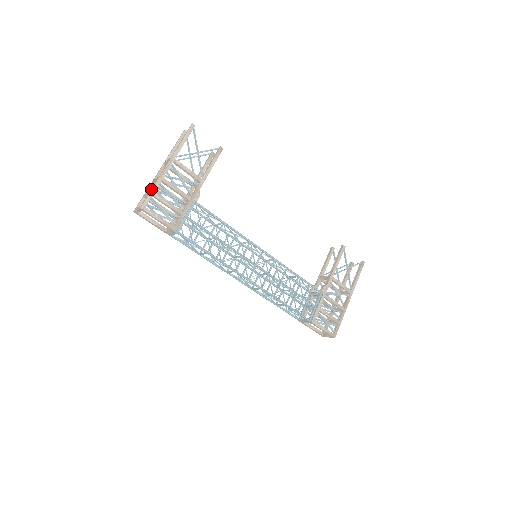
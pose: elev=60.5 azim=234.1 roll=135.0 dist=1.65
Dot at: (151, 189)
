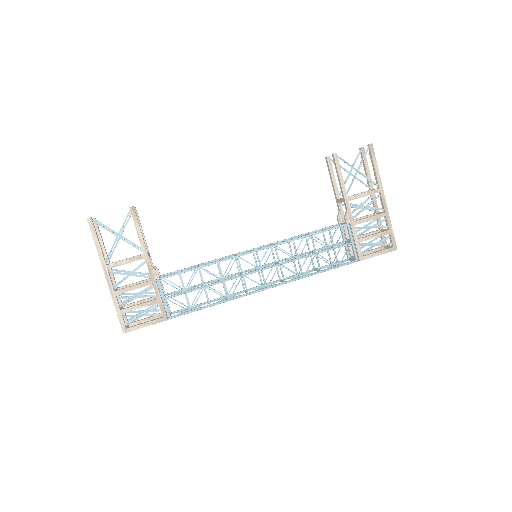
Dot at: occluded
